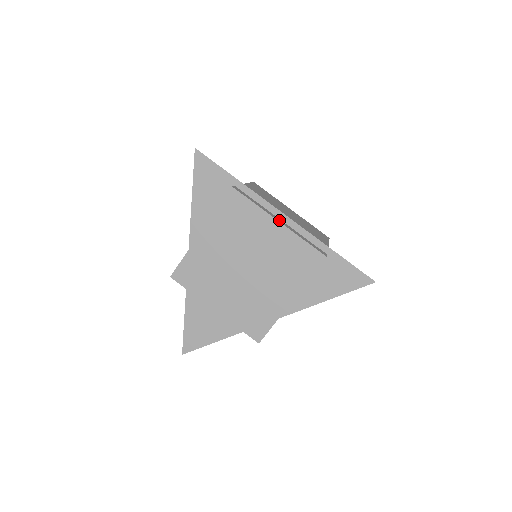
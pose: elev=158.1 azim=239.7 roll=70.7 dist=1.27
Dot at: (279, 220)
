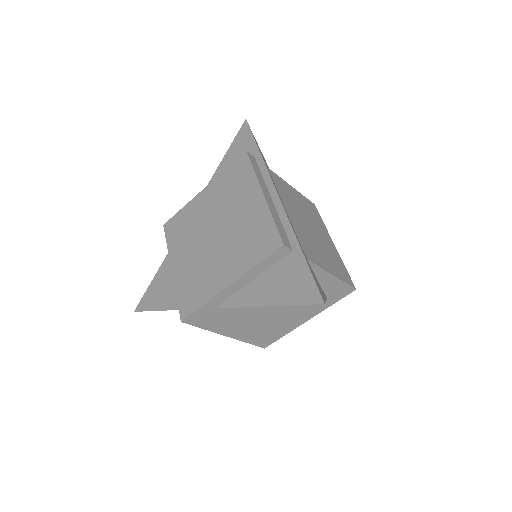
Dot at: (267, 195)
